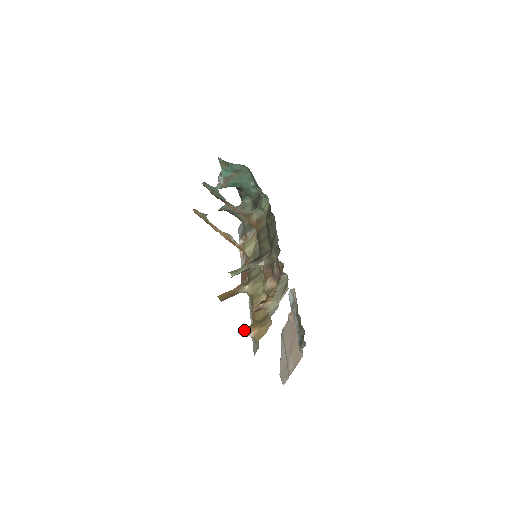
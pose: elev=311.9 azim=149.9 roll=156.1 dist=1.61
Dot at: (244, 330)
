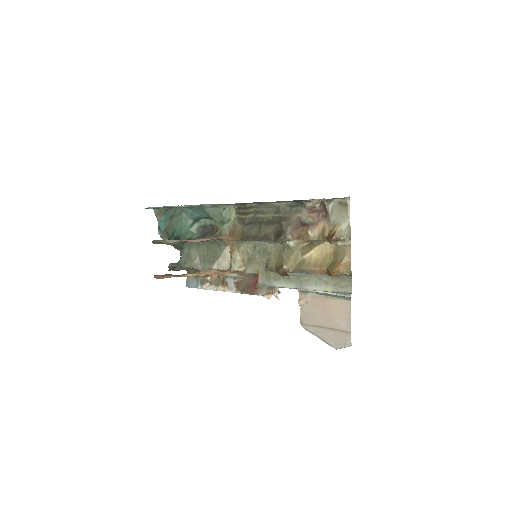
Dot at: (333, 274)
